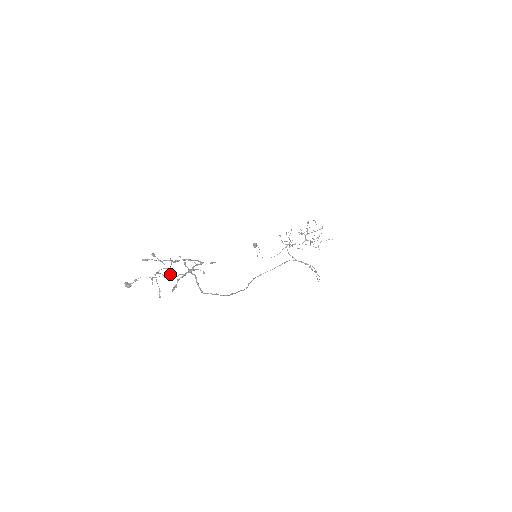
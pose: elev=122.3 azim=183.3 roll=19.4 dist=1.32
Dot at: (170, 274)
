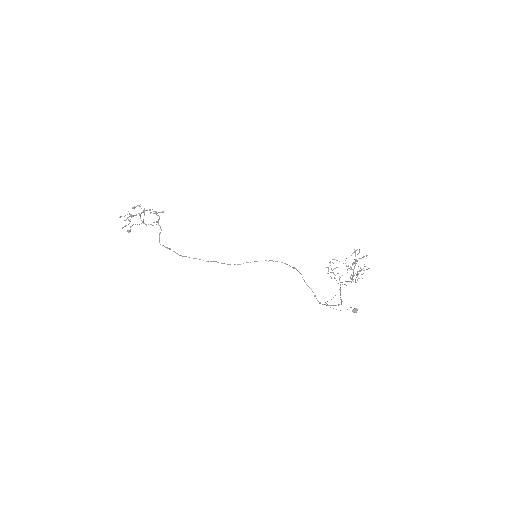
Dot at: (143, 221)
